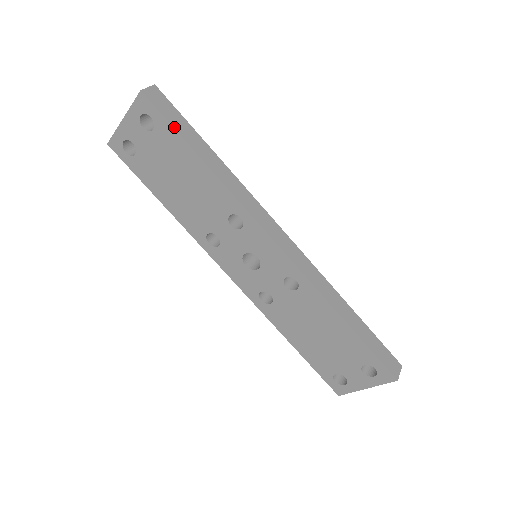
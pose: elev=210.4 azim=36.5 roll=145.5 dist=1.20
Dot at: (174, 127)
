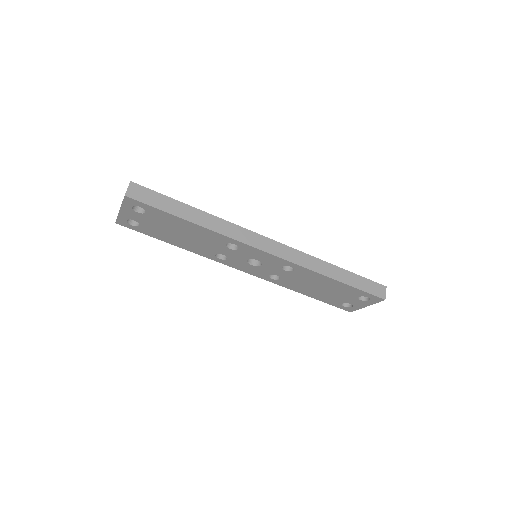
Dot at: (160, 209)
